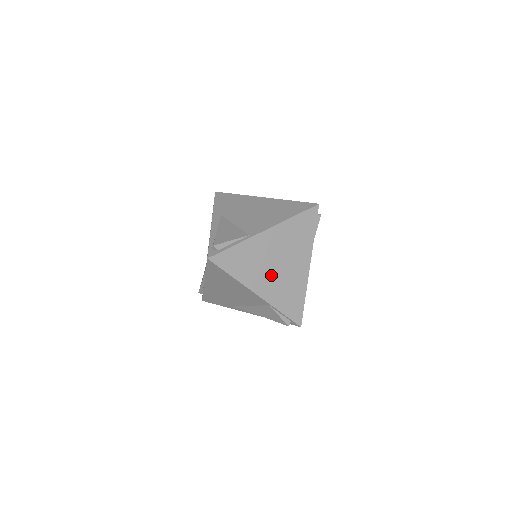
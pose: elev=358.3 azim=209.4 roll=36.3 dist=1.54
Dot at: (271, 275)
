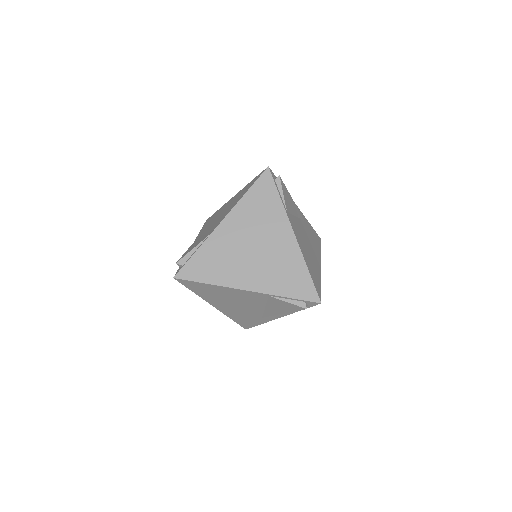
Dot at: (252, 263)
